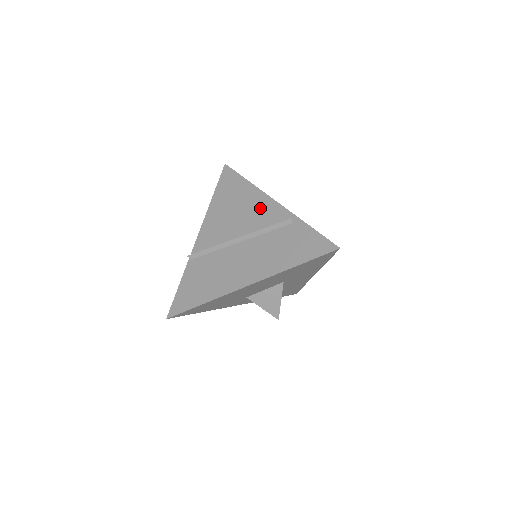
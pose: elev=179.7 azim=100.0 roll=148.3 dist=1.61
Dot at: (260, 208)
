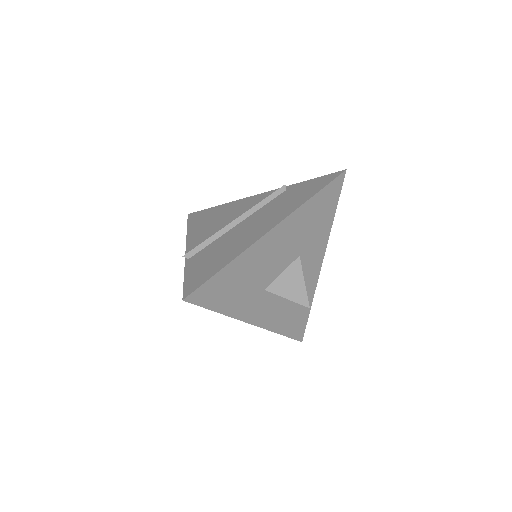
Dot at: (246, 203)
